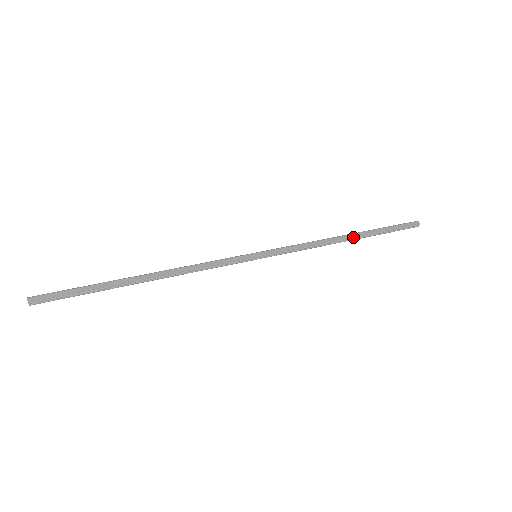
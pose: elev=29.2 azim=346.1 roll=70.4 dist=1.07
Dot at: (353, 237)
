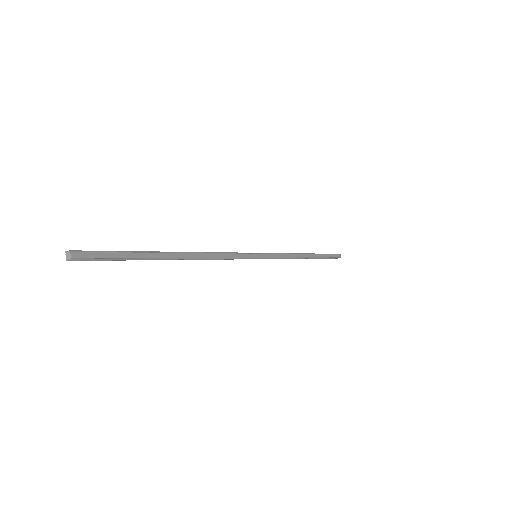
Dot at: (310, 257)
